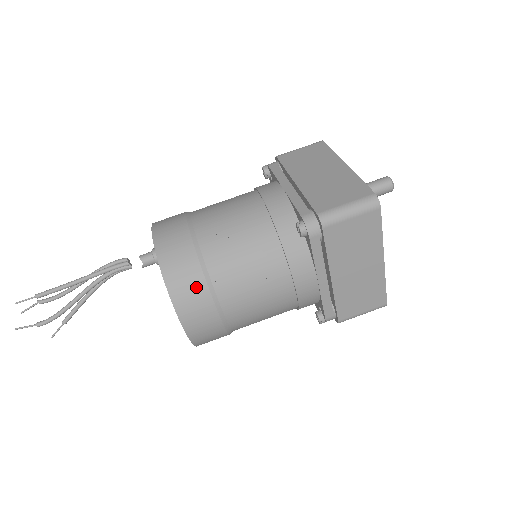
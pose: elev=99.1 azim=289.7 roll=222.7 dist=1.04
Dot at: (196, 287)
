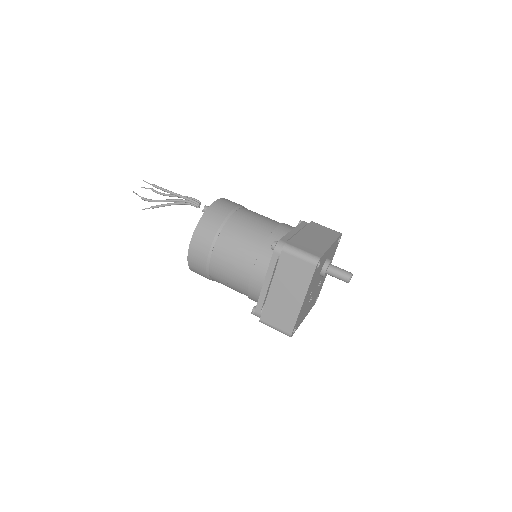
Dot at: (210, 232)
